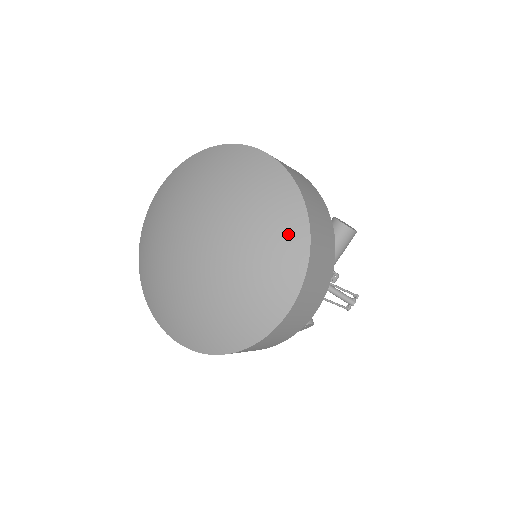
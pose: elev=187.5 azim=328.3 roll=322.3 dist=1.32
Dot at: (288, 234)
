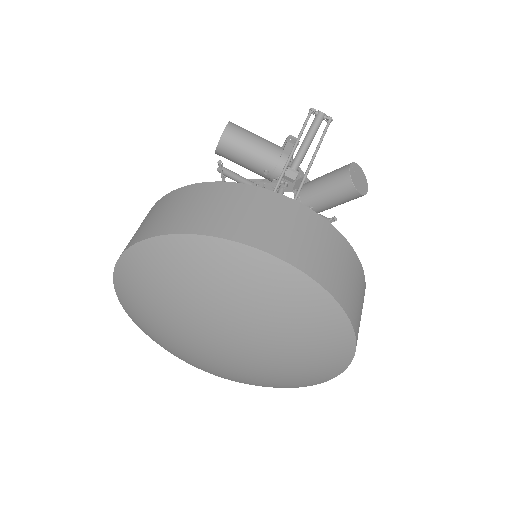
Dot at: (327, 369)
